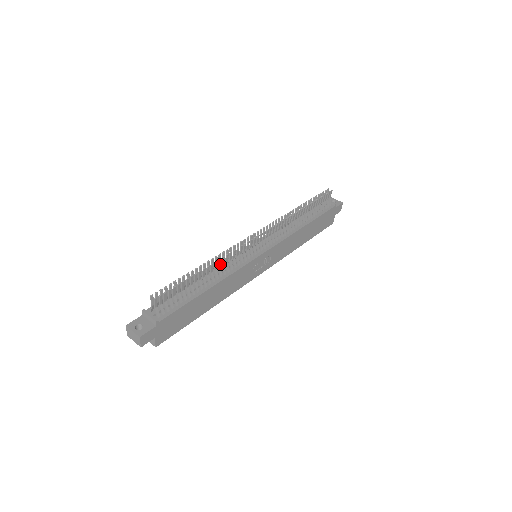
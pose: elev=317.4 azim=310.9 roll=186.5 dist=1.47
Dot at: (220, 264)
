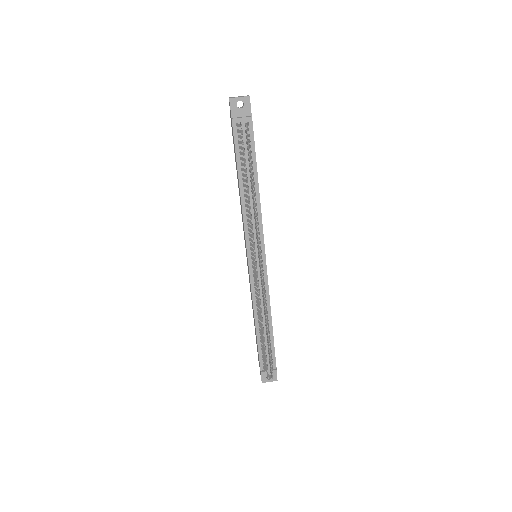
Dot at: (265, 314)
